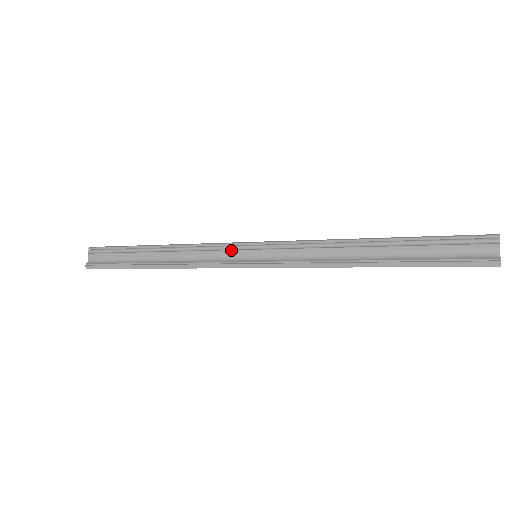
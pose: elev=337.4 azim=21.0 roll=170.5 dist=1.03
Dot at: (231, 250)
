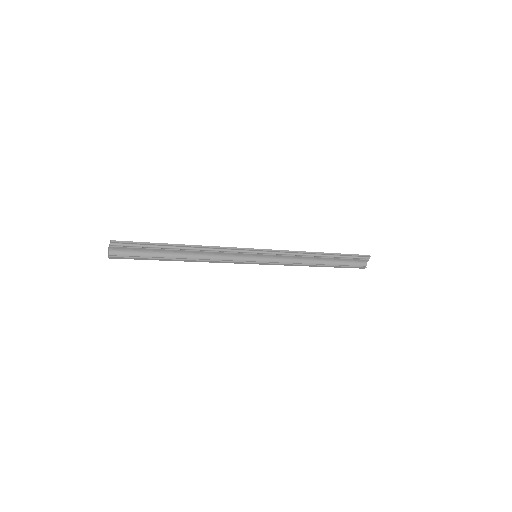
Dot at: (242, 253)
